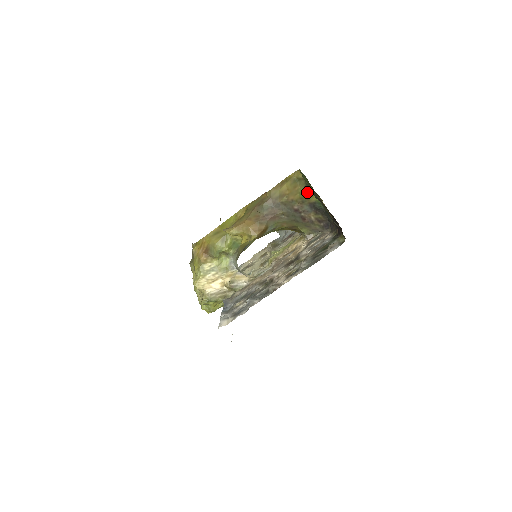
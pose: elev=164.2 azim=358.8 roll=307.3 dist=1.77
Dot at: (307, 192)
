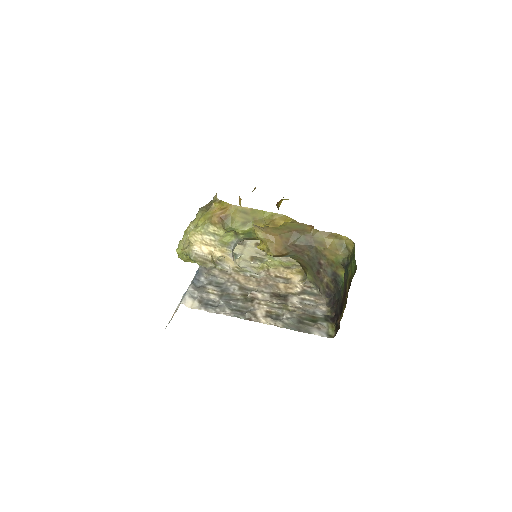
Dot at: (342, 264)
